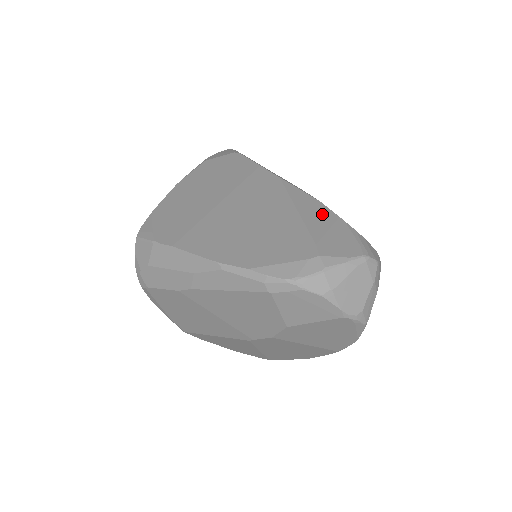
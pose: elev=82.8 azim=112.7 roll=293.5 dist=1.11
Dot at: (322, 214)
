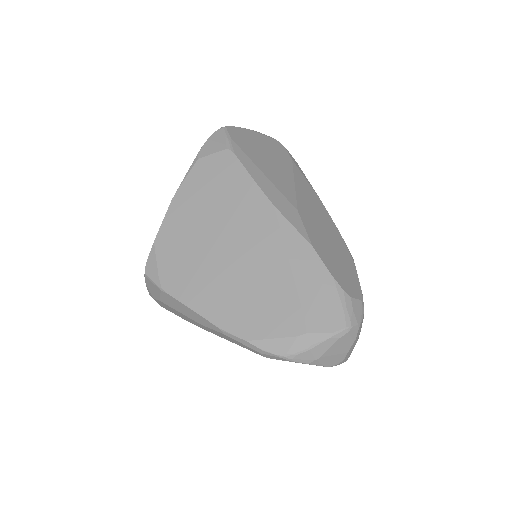
Dot at: (313, 269)
